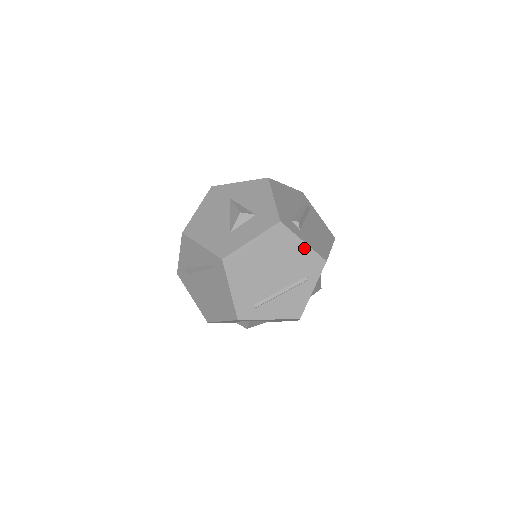
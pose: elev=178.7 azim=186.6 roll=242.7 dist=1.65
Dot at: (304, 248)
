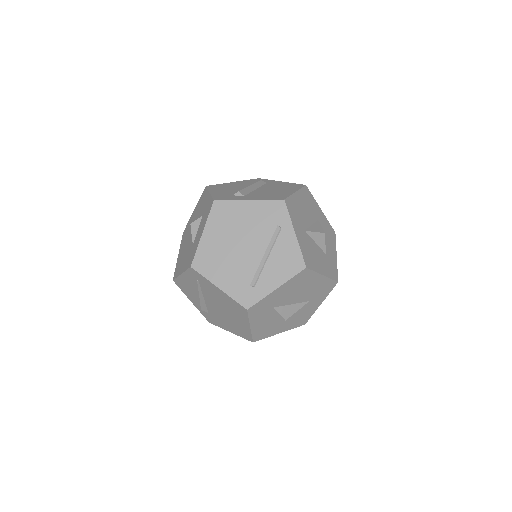
Dot at: (253, 205)
